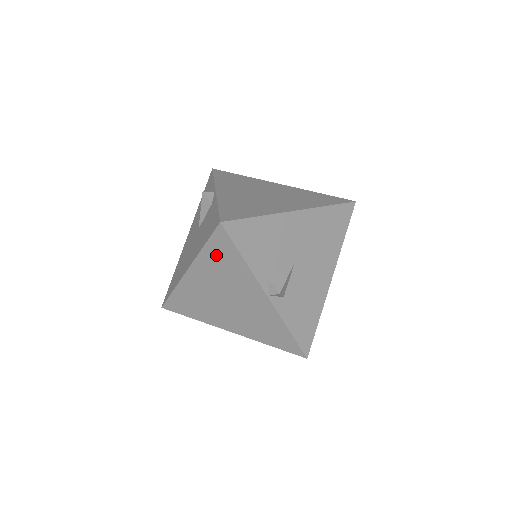
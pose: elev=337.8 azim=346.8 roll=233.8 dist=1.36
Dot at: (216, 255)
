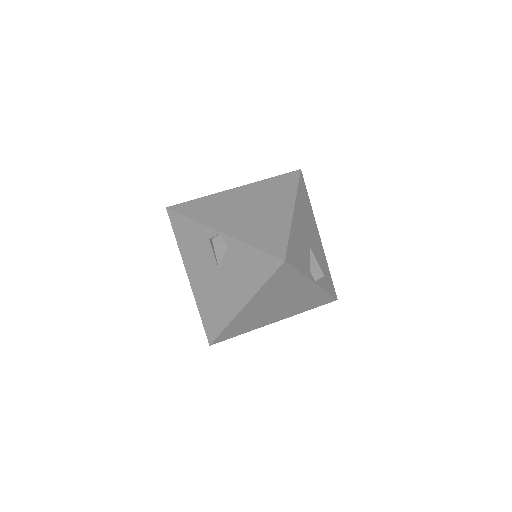
Dot at: (275, 283)
